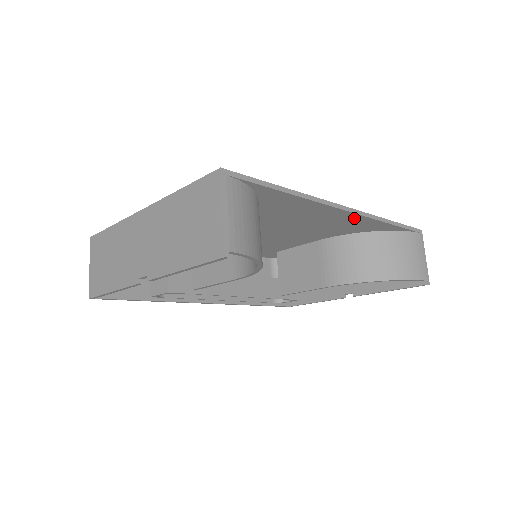
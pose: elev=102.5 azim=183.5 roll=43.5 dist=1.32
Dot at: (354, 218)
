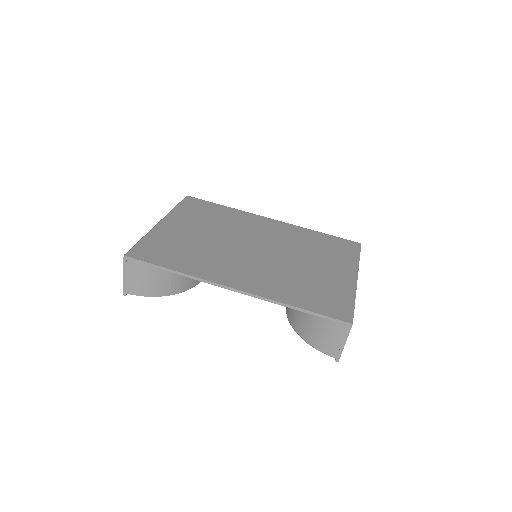
Dot at: occluded
